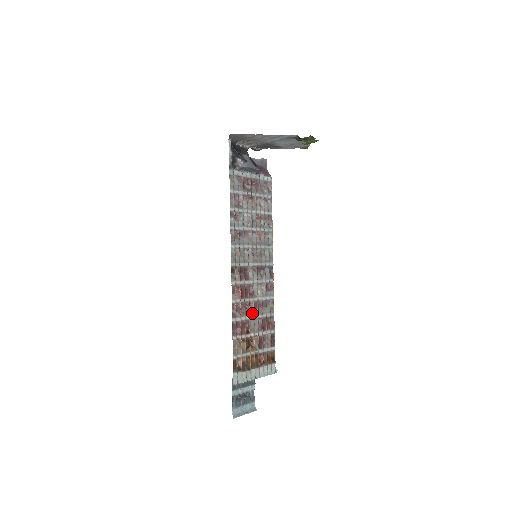
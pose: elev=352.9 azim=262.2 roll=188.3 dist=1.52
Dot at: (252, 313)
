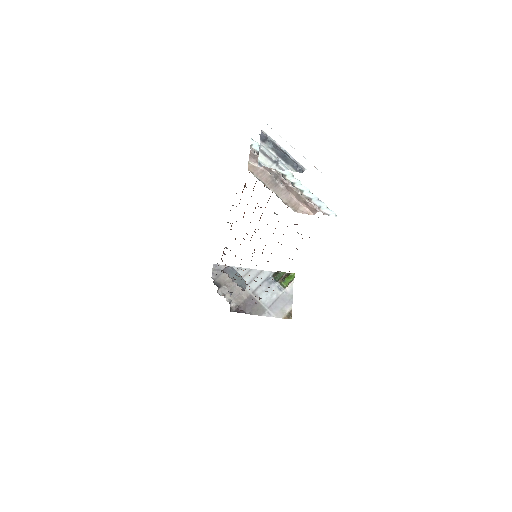
Dot at: occluded
